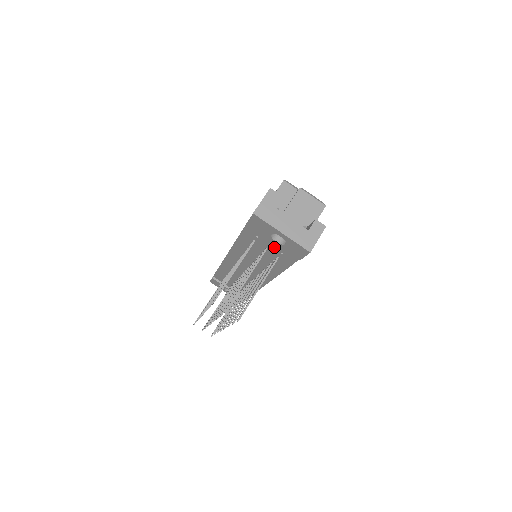
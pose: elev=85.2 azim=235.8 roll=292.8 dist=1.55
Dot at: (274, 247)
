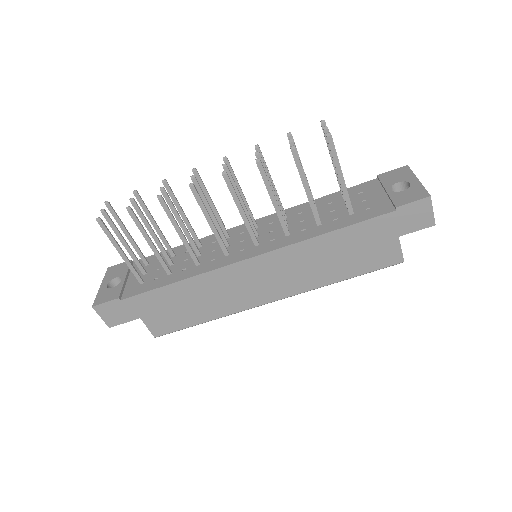
Dot at: (368, 202)
